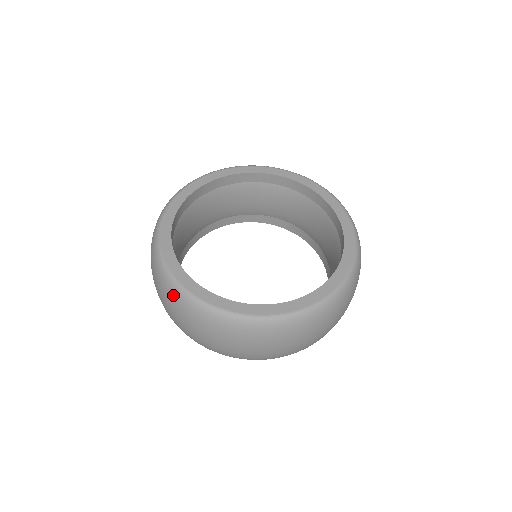
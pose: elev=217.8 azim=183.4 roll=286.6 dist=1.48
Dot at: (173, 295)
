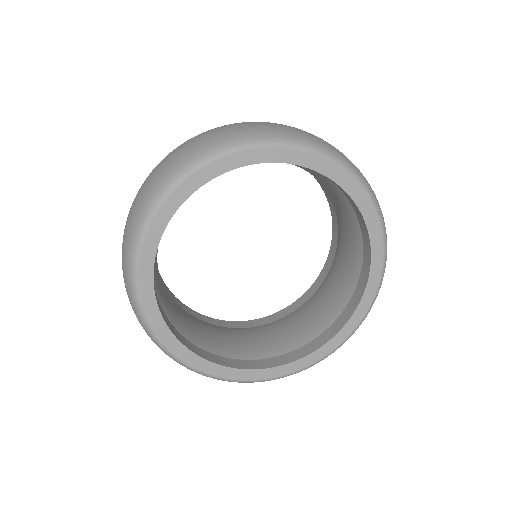
Dot at: occluded
